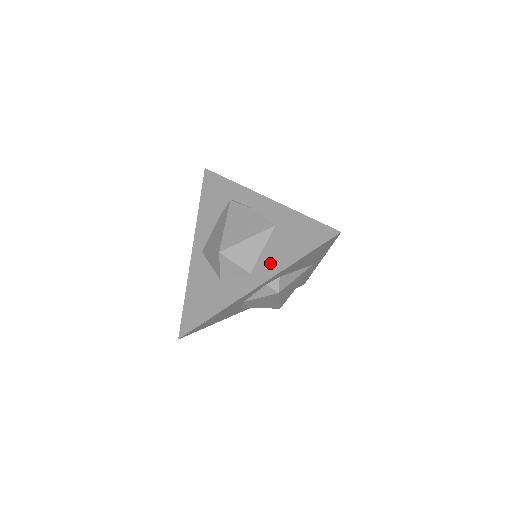
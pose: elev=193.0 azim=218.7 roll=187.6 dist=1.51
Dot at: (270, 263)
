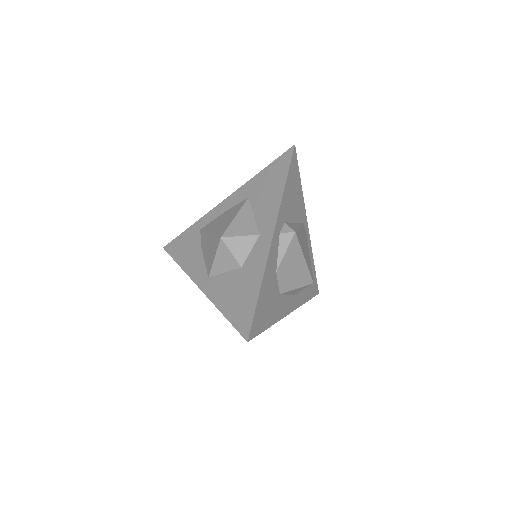
Dot at: (267, 212)
